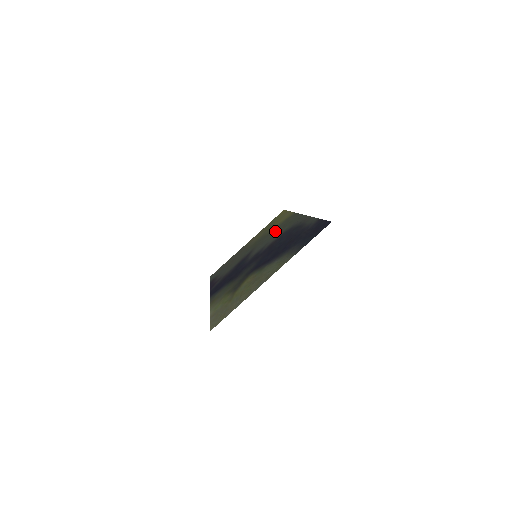
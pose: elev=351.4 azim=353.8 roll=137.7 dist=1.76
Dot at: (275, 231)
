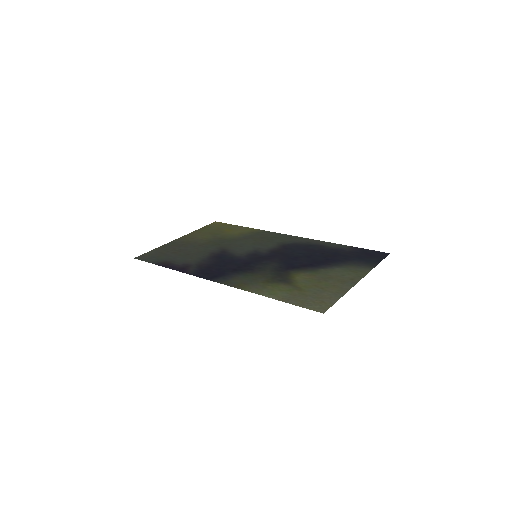
Dot at: (251, 239)
